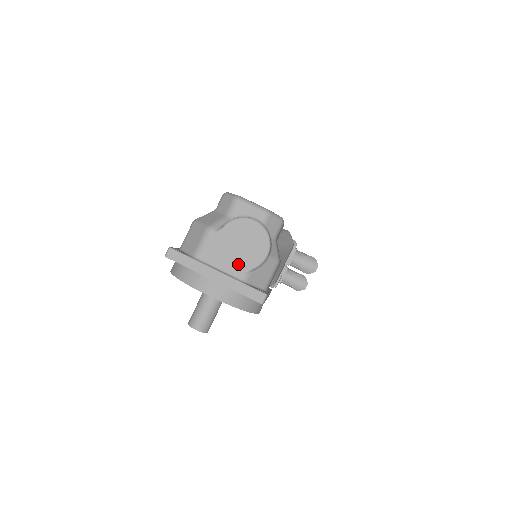
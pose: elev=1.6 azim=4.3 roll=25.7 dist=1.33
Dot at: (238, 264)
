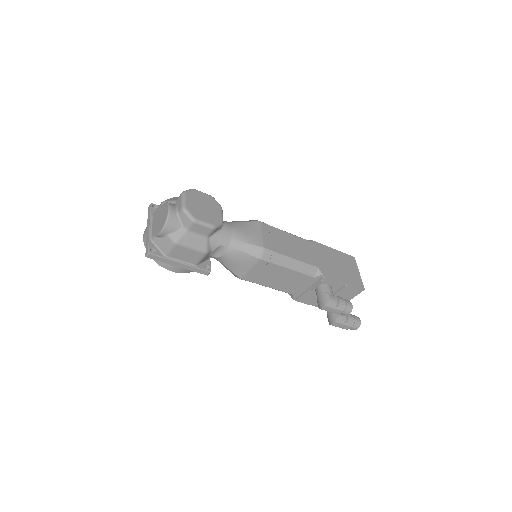
Dot at: (155, 229)
